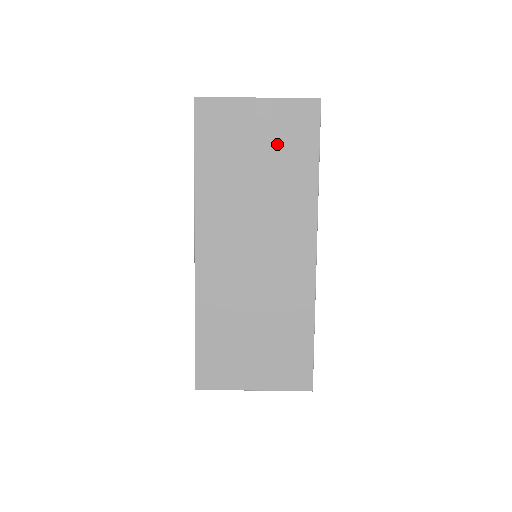
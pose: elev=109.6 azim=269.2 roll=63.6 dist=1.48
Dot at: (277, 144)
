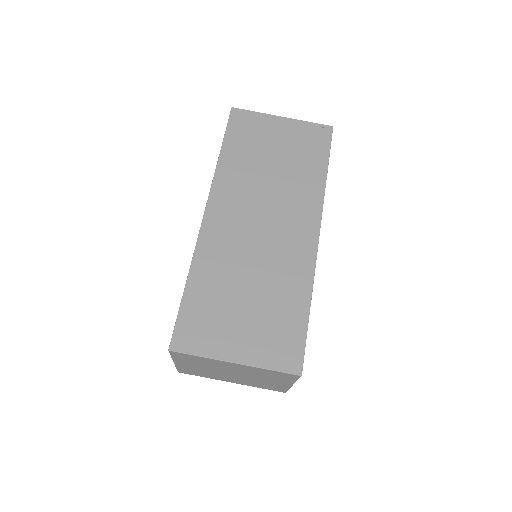
Dot at: (294, 149)
